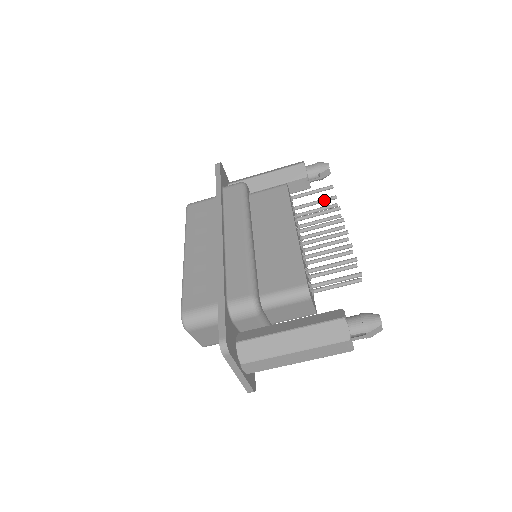
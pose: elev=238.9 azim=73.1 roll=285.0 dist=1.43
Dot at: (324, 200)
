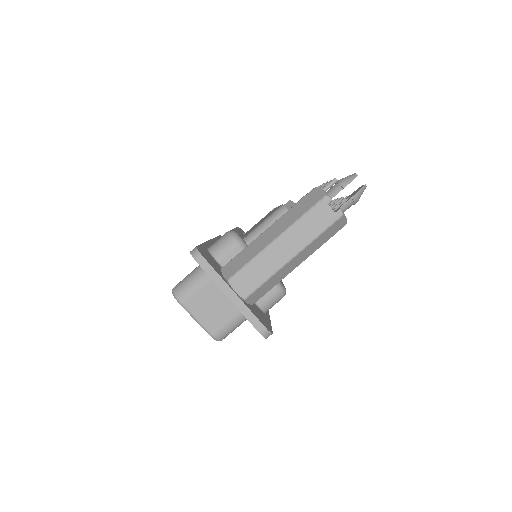
Dot at: occluded
